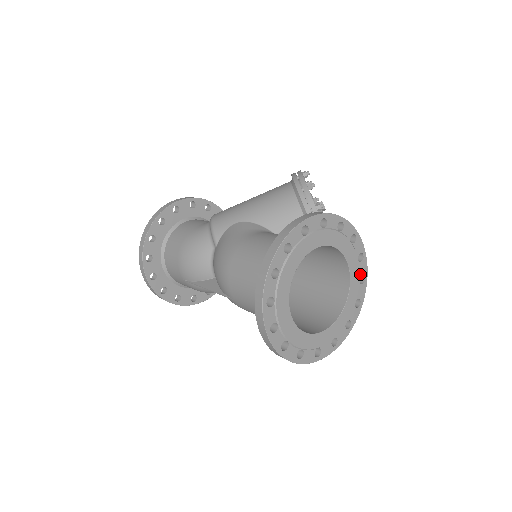
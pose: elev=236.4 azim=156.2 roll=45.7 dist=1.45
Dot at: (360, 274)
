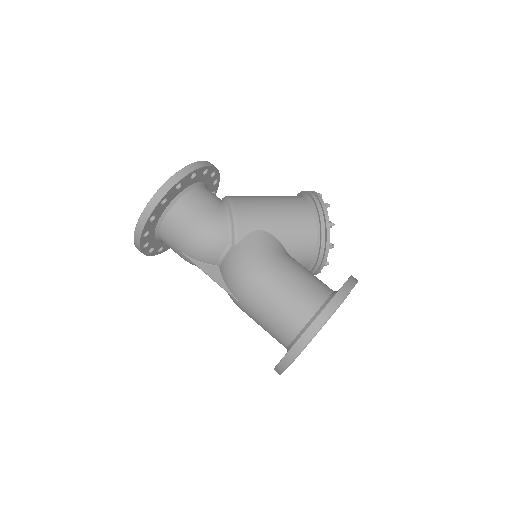
Dot at: occluded
